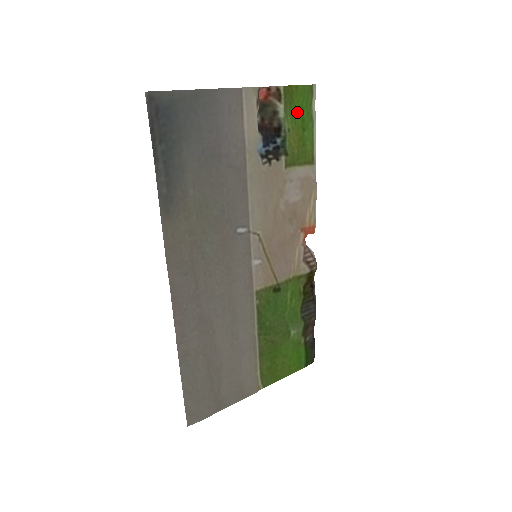
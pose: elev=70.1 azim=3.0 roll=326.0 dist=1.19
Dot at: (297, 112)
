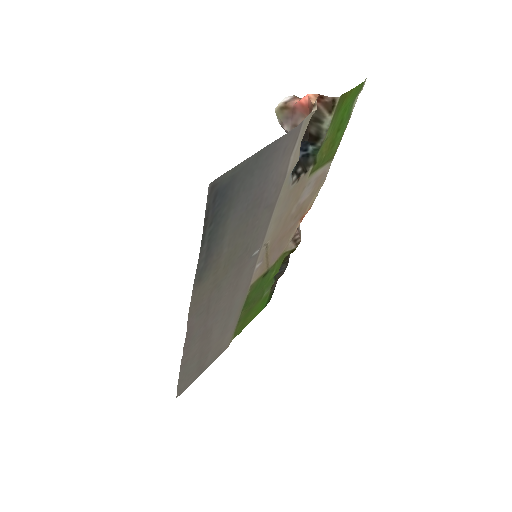
Dot at: (340, 115)
